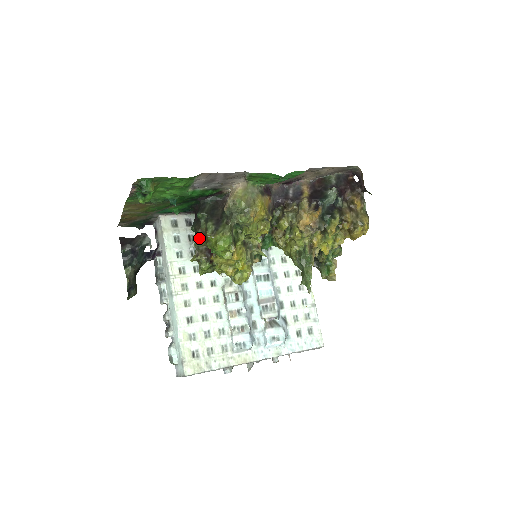
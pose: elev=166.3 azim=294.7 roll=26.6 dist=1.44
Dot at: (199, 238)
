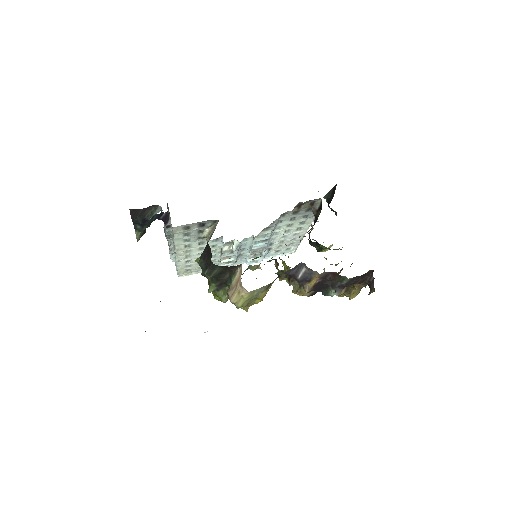
Dot at: occluded
